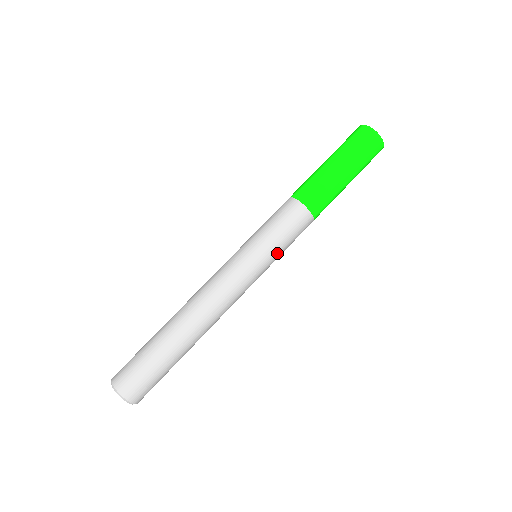
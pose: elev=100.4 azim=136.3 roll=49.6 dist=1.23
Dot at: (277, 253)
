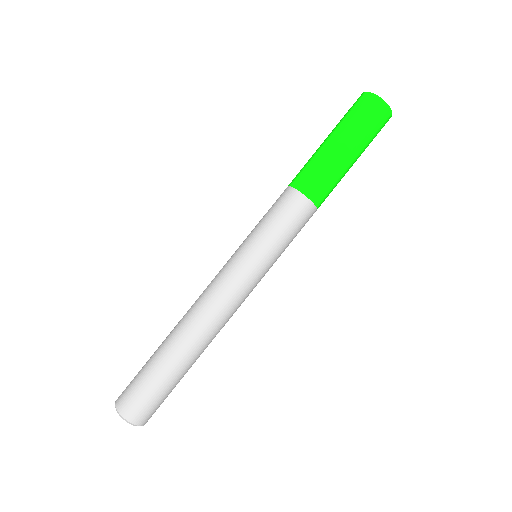
Dot at: occluded
